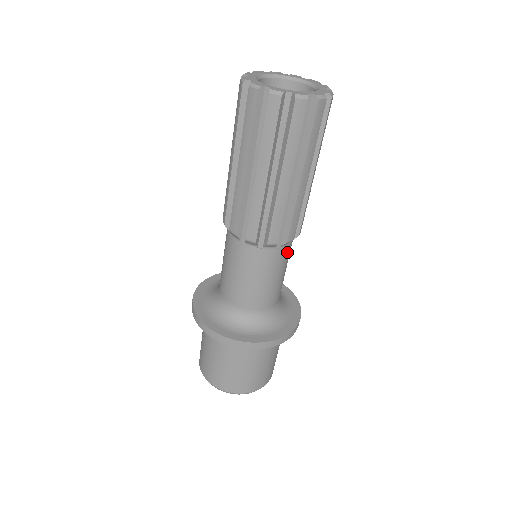
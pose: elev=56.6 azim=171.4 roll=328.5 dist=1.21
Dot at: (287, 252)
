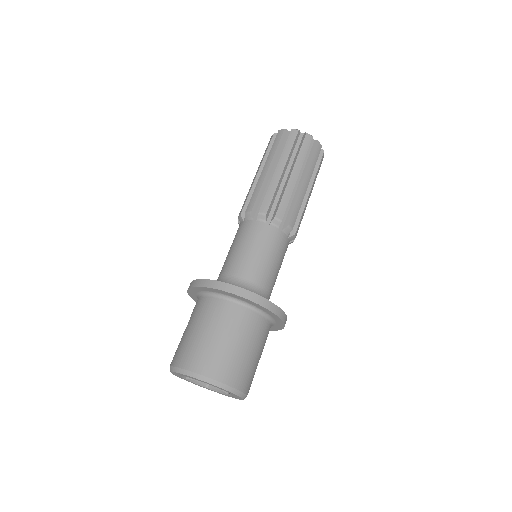
Dot at: occluded
